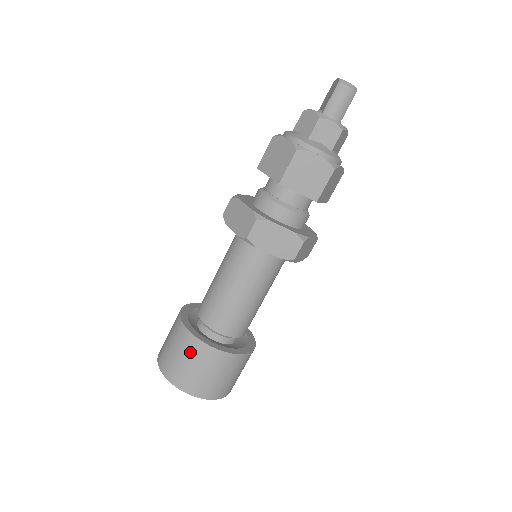
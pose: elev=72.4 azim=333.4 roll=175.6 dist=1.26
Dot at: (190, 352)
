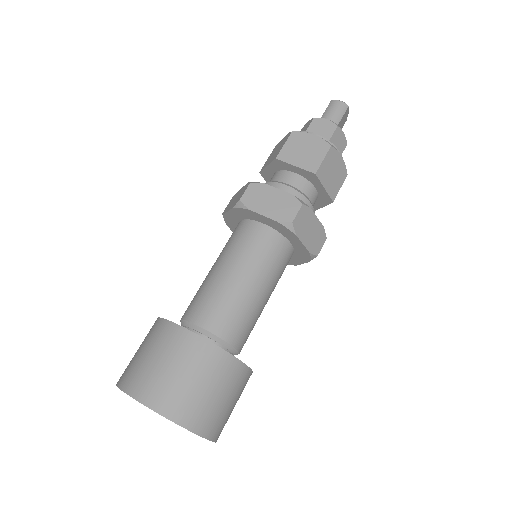
Dot at: (158, 341)
